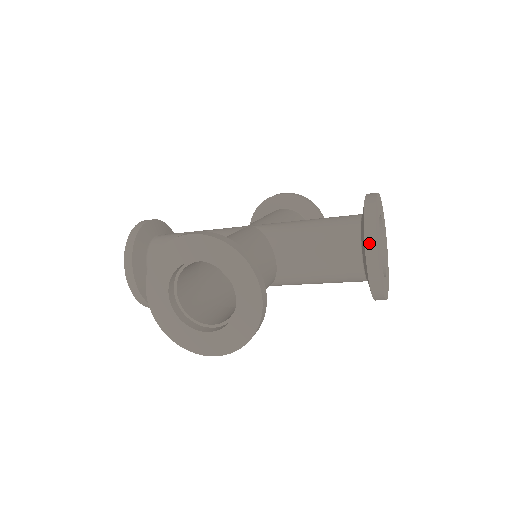
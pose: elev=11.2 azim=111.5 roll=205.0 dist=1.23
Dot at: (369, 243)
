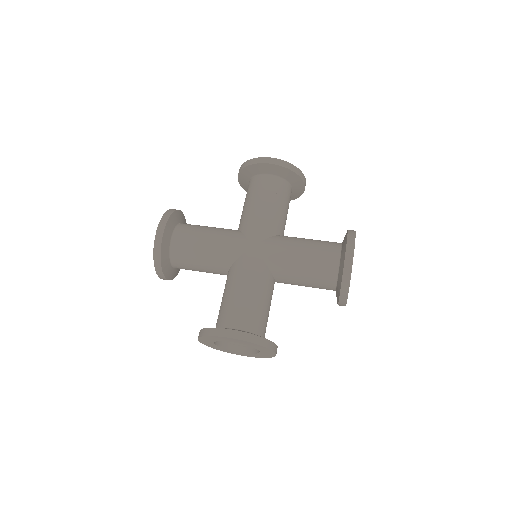
Dot at: (342, 299)
